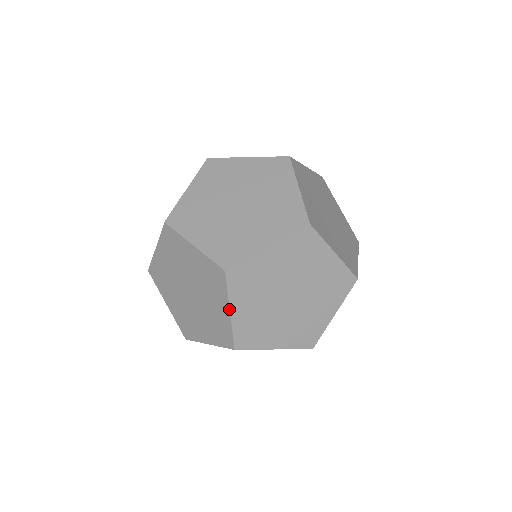
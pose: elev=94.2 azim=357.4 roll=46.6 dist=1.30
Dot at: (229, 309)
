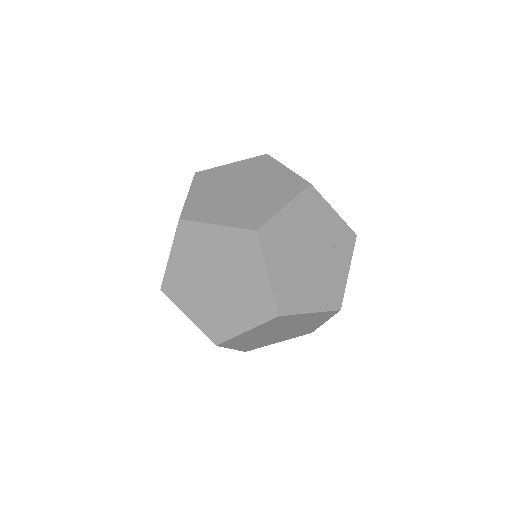
Dot at: (266, 271)
